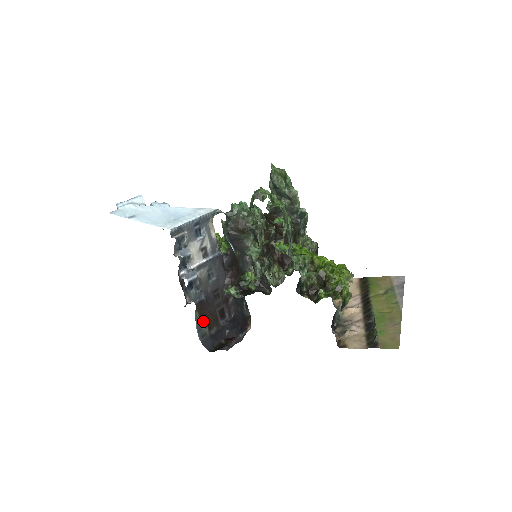
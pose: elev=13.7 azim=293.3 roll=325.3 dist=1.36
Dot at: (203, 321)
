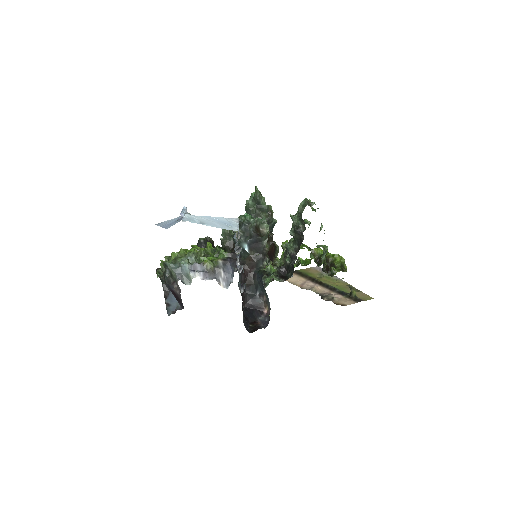
Dot at: (242, 309)
